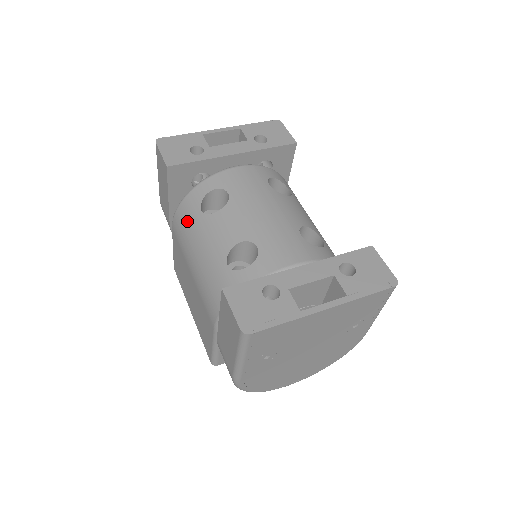
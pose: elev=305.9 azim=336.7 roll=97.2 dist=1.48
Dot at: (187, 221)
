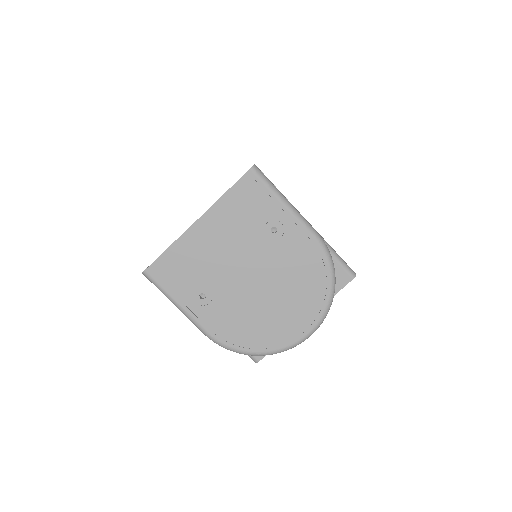
Dot at: occluded
